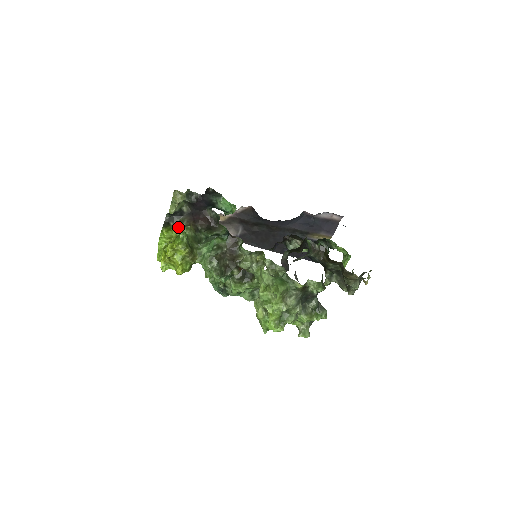
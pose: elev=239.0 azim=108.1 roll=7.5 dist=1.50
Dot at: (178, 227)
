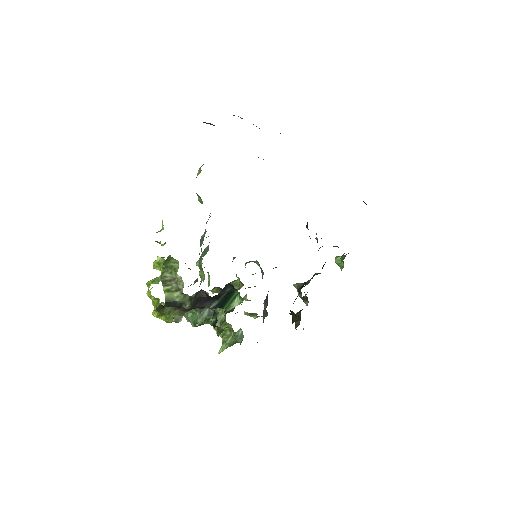
Dot at: occluded
